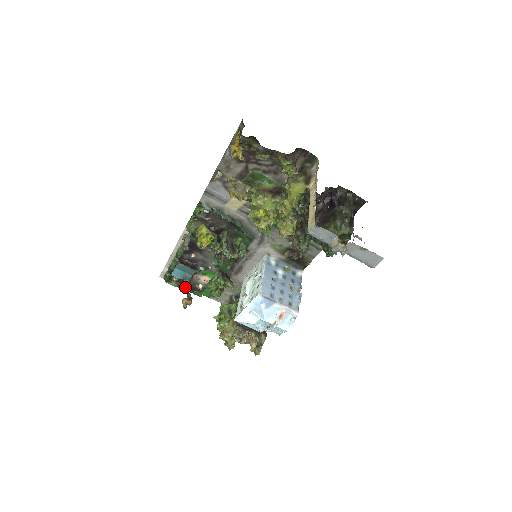
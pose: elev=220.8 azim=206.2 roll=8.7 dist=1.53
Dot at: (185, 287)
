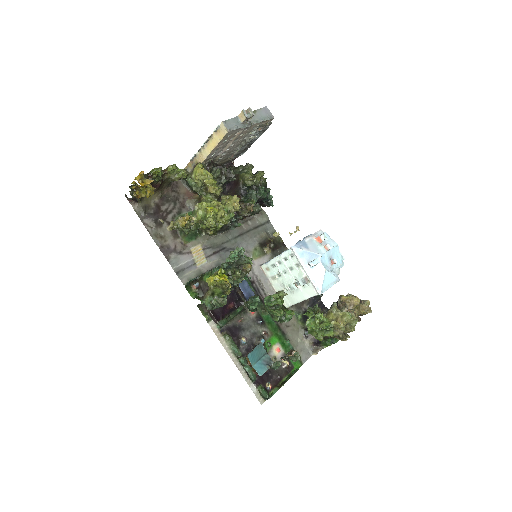
Dot at: (282, 382)
